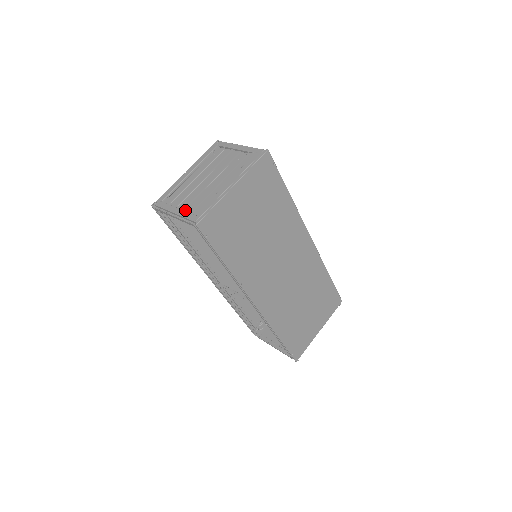
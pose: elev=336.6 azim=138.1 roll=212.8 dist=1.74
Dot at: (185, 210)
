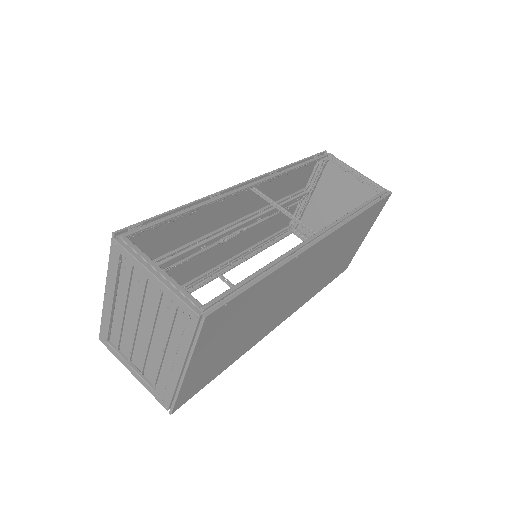
Dot at: (144, 374)
